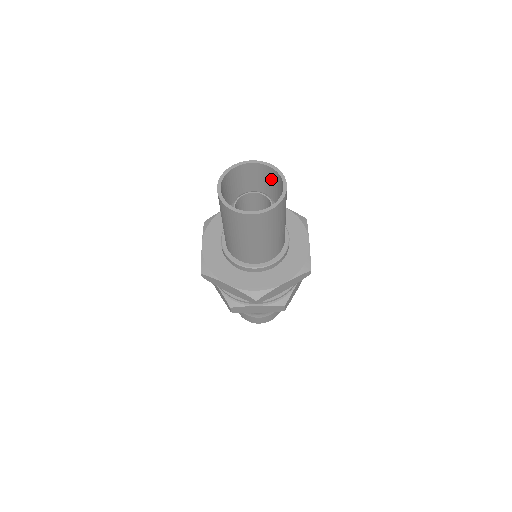
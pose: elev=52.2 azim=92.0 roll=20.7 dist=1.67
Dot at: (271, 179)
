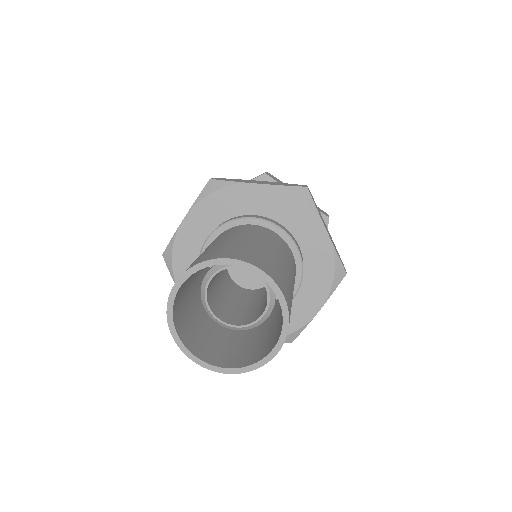
Dot at: occluded
